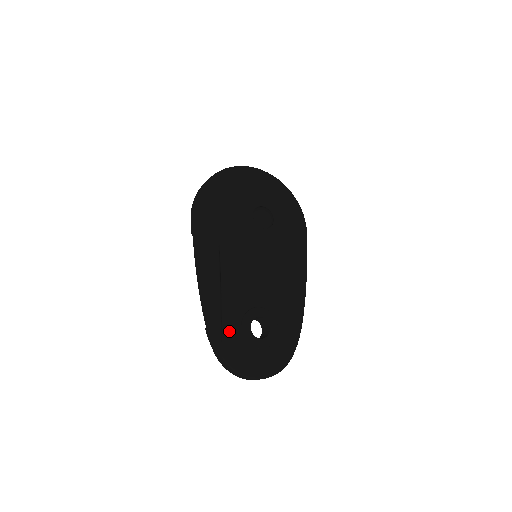
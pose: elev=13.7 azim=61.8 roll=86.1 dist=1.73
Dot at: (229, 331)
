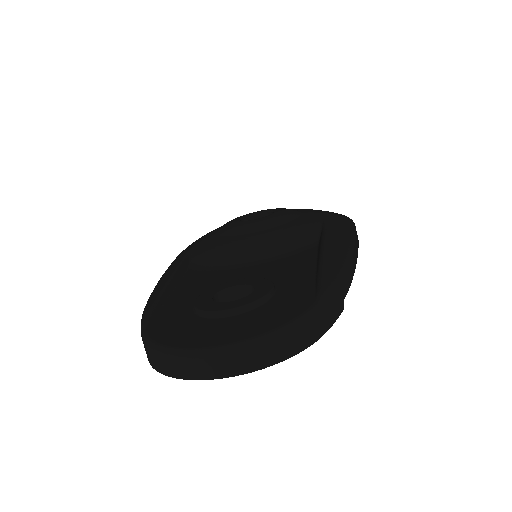
Dot at: (171, 312)
